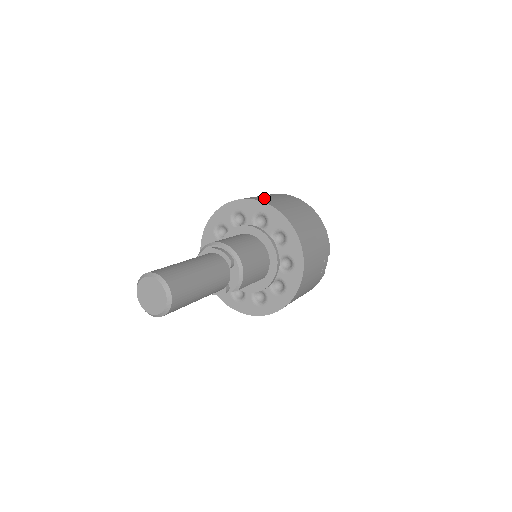
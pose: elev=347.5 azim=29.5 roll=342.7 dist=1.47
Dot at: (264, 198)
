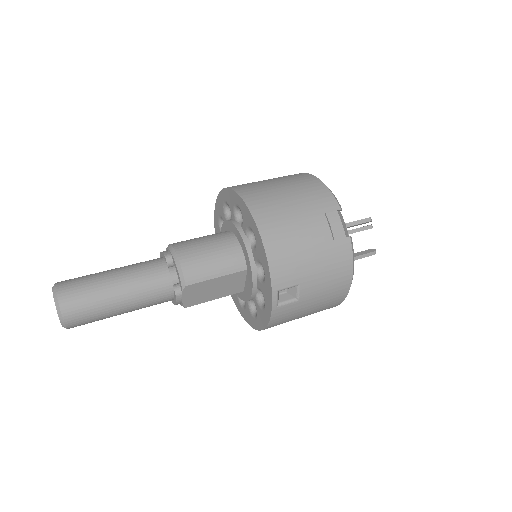
Dot at: occluded
